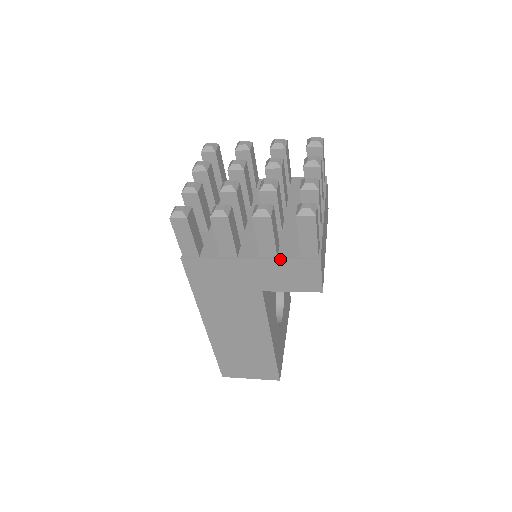
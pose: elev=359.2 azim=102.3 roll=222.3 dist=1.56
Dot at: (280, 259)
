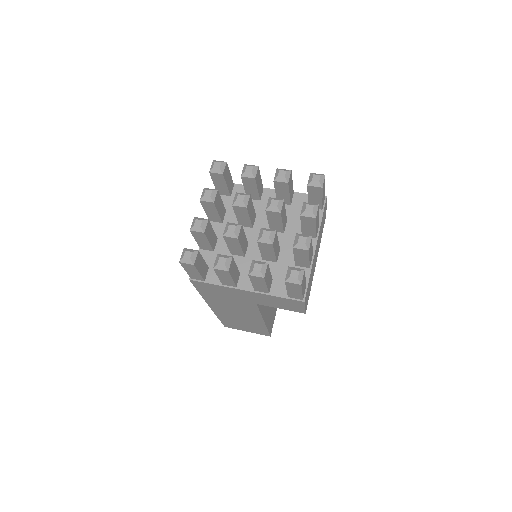
Dot at: (271, 295)
